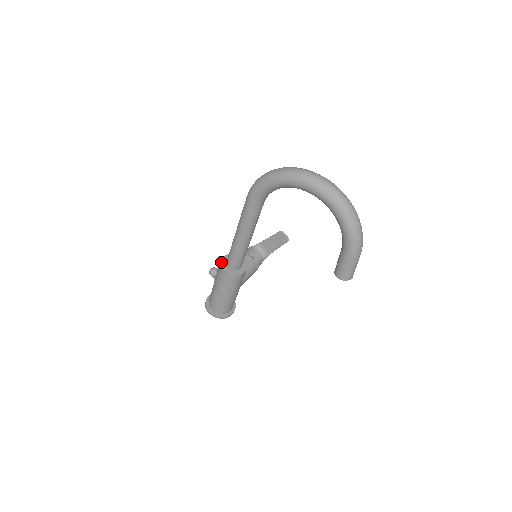
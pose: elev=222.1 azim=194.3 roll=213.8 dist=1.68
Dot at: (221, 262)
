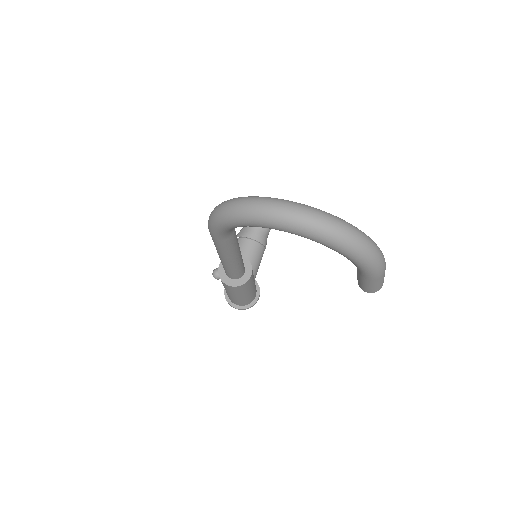
Dot at: (219, 275)
